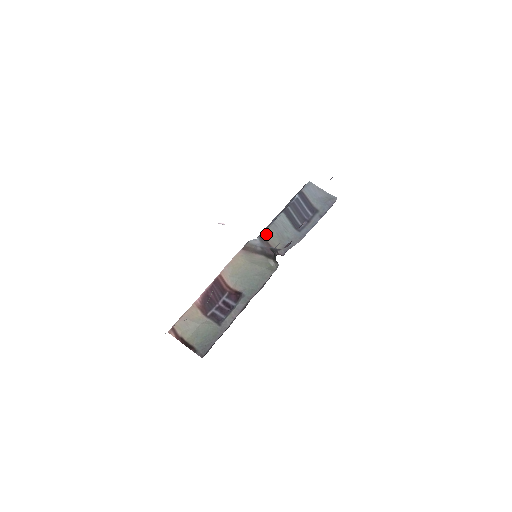
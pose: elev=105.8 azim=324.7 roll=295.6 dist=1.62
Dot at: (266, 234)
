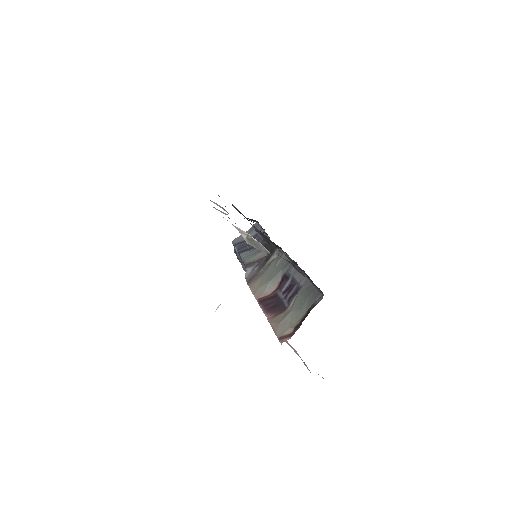
Dot at: (247, 263)
